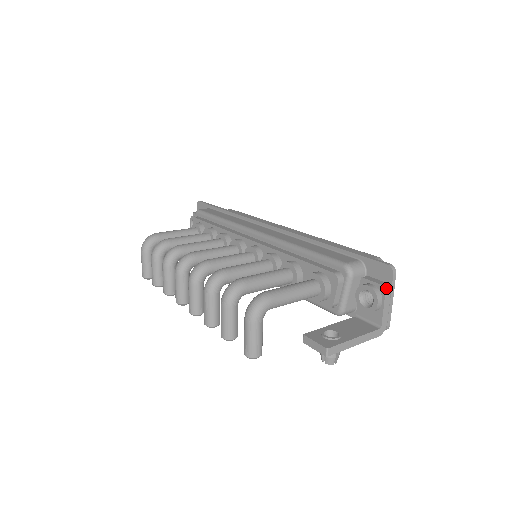
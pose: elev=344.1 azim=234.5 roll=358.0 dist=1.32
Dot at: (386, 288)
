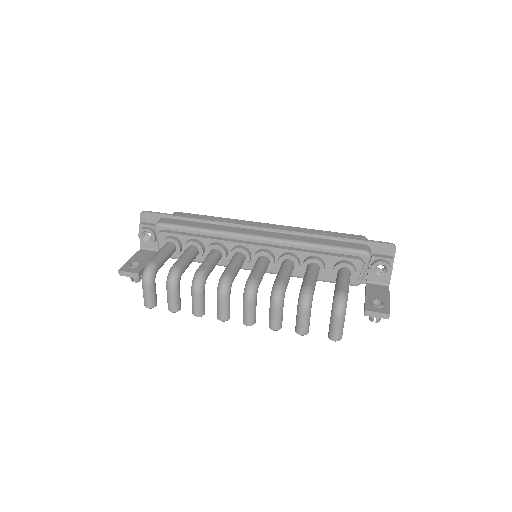
Dot at: (393, 260)
